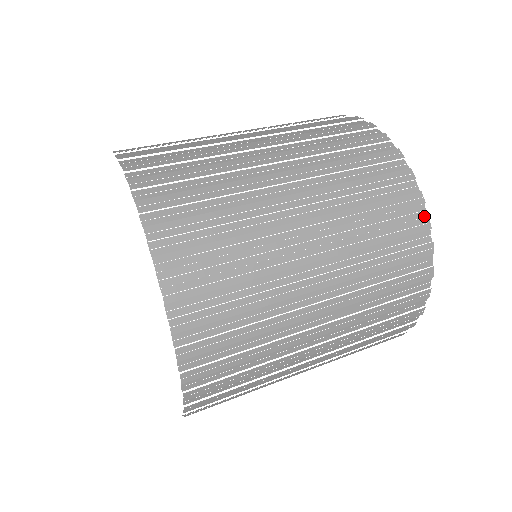
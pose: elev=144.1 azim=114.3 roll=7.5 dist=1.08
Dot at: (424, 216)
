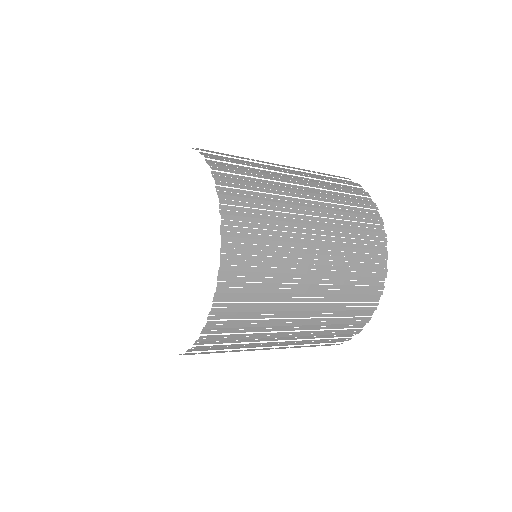
Dot at: (372, 203)
